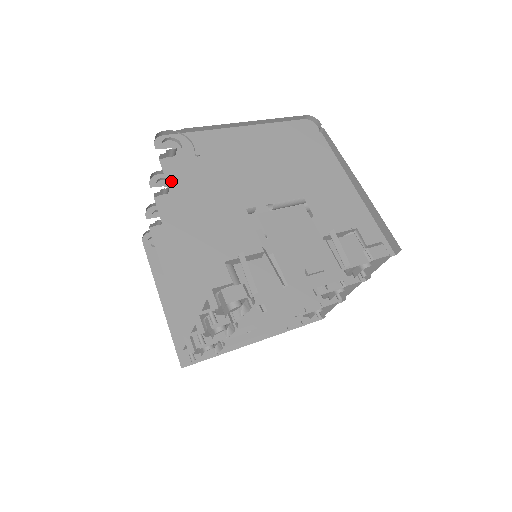
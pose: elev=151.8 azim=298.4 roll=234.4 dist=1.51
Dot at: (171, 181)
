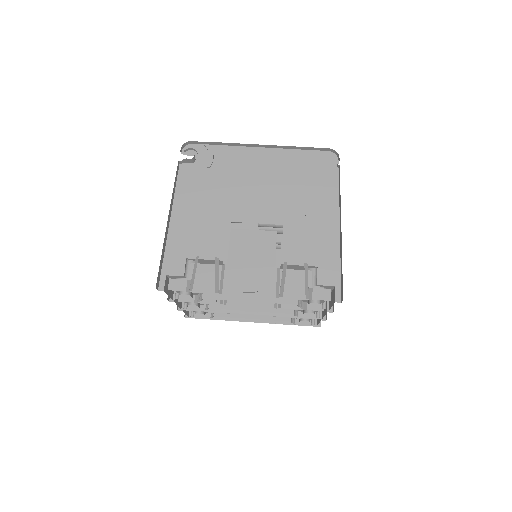
Dot at: (180, 183)
